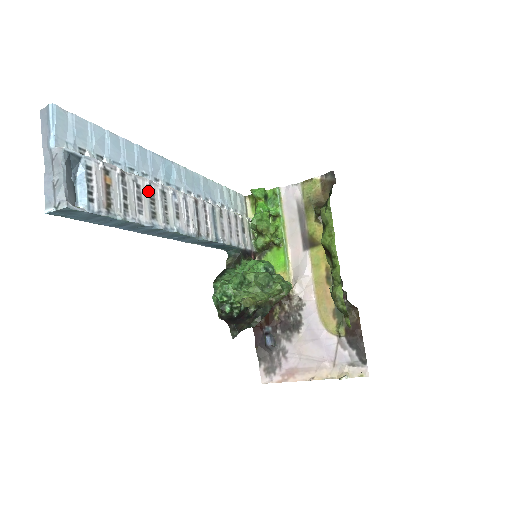
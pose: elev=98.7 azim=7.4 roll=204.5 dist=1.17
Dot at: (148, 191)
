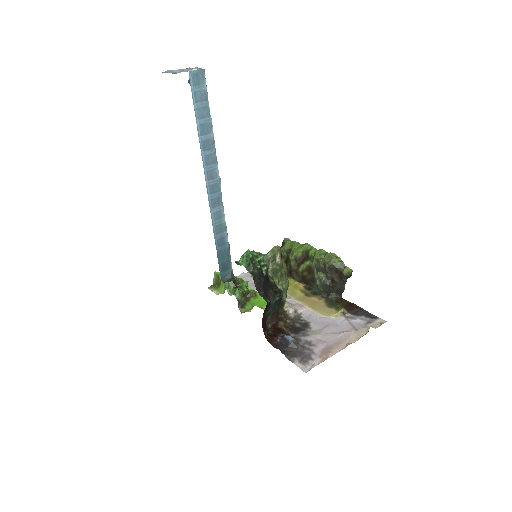
Dot at: occluded
